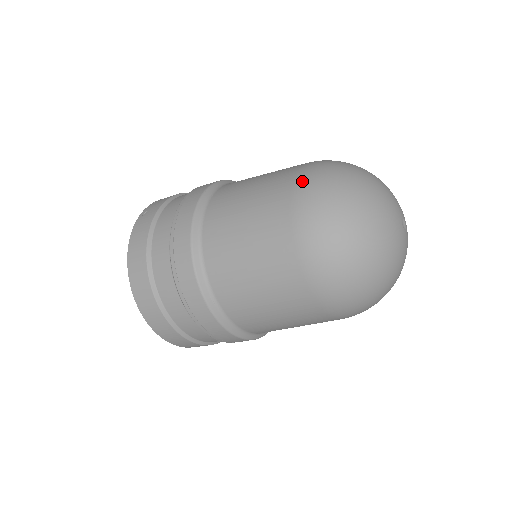
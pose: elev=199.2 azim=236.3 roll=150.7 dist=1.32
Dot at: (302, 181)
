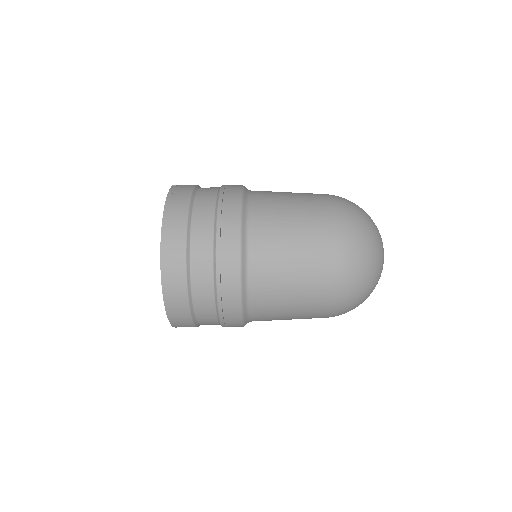
Dot at: (338, 206)
